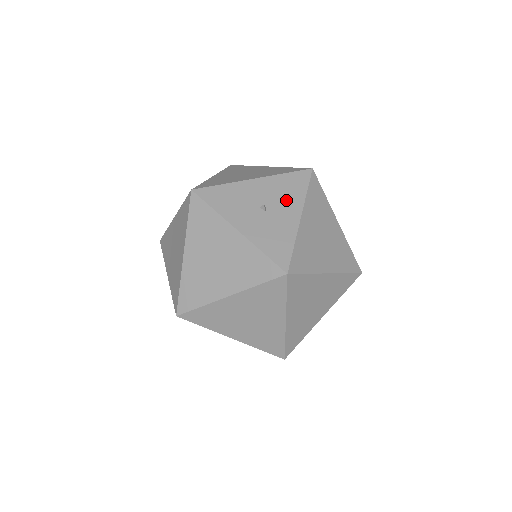
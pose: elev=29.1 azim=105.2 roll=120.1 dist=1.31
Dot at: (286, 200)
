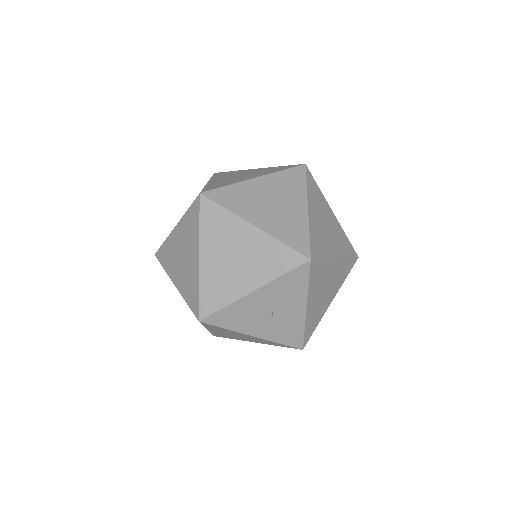
Dot at: (290, 300)
